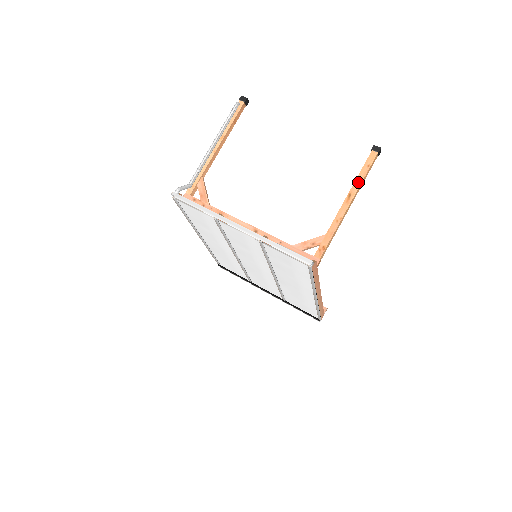
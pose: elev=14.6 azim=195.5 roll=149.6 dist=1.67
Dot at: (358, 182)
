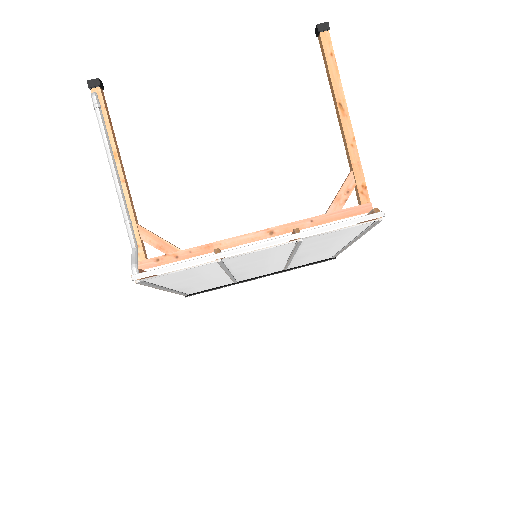
Dot at: (336, 83)
